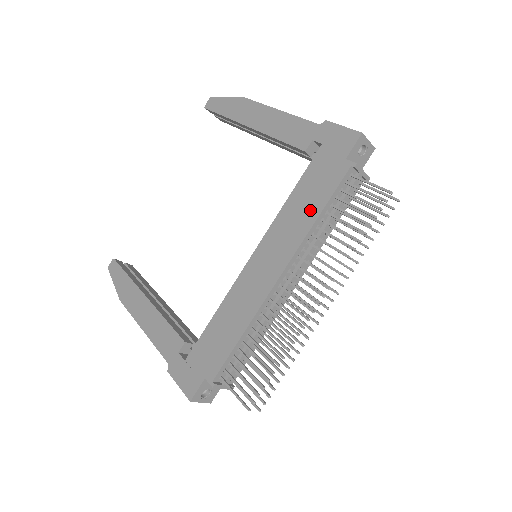
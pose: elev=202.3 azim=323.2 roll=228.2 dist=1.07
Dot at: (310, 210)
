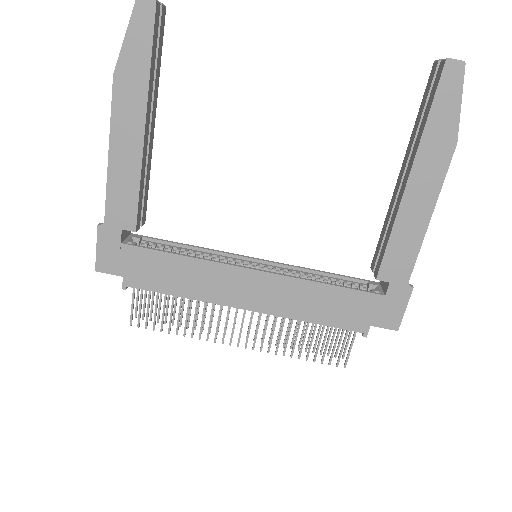
Dot at: (315, 312)
